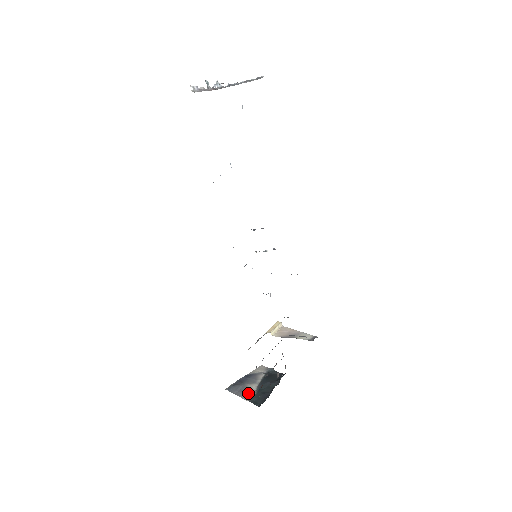
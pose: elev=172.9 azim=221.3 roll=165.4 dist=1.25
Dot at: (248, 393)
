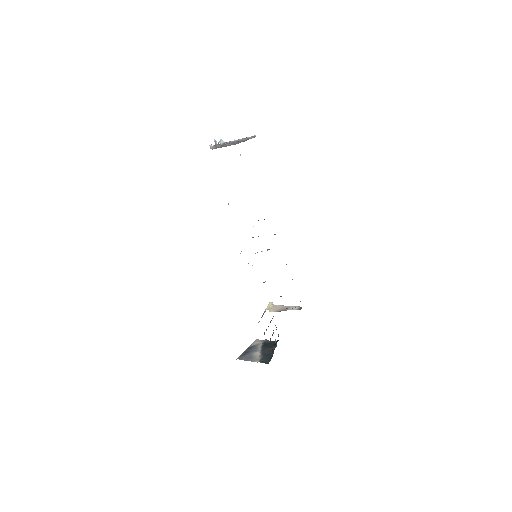
Dot at: (256, 358)
